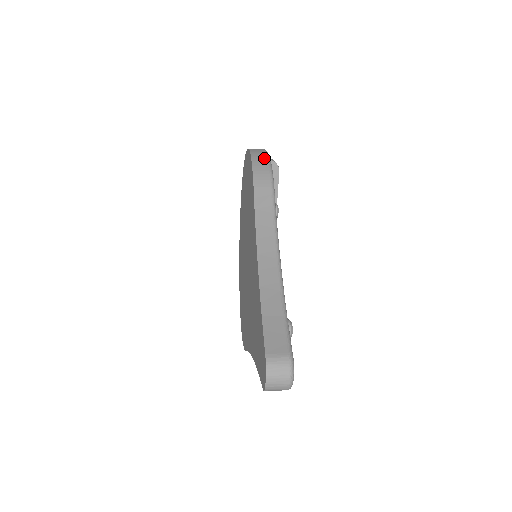
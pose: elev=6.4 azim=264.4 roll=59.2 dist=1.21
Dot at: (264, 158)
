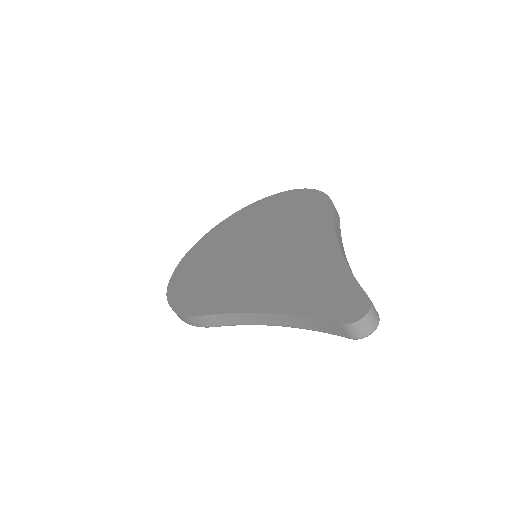
Dot at: occluded
